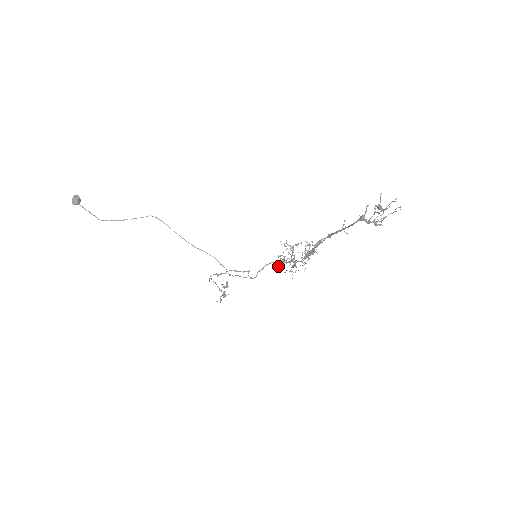
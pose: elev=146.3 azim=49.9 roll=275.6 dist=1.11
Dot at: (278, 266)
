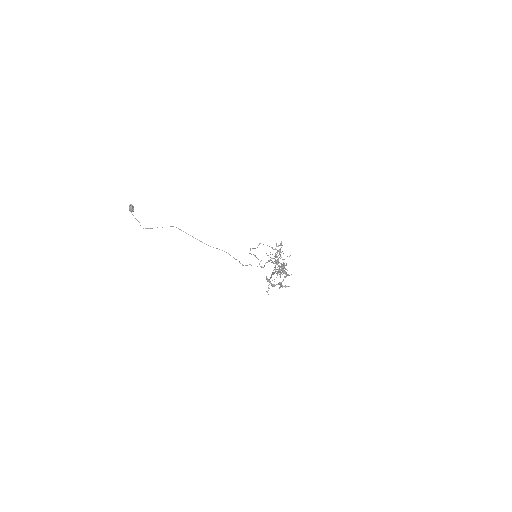
Dot at: (277, 263)
